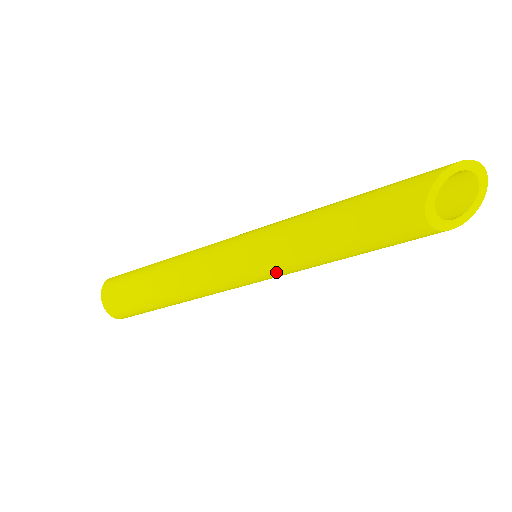
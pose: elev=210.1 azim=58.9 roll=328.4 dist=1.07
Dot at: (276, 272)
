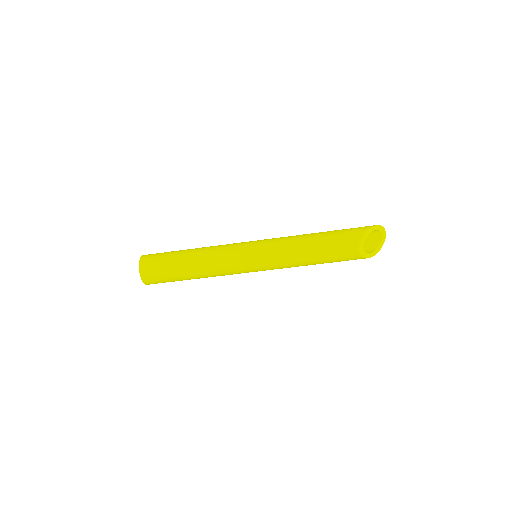
Dot at: (271, 267)
